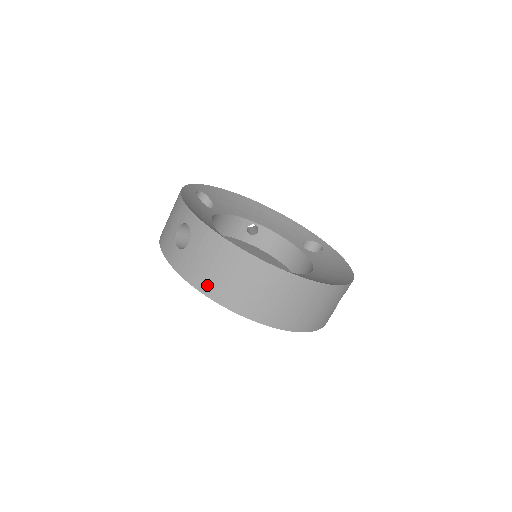
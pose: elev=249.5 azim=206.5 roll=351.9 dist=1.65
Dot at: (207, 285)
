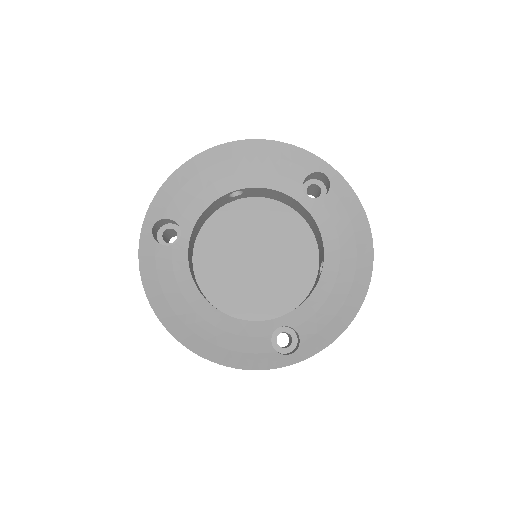
Dot at: occluded
